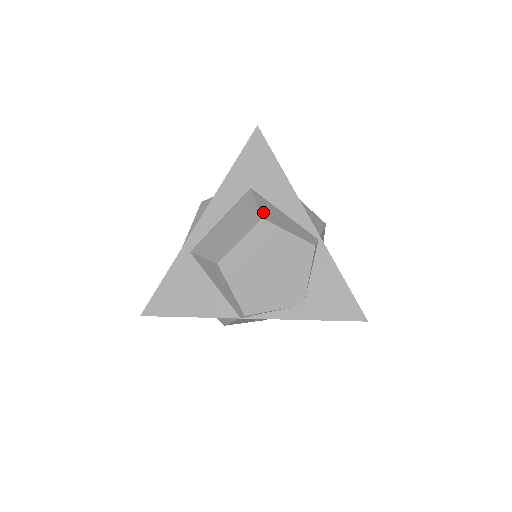
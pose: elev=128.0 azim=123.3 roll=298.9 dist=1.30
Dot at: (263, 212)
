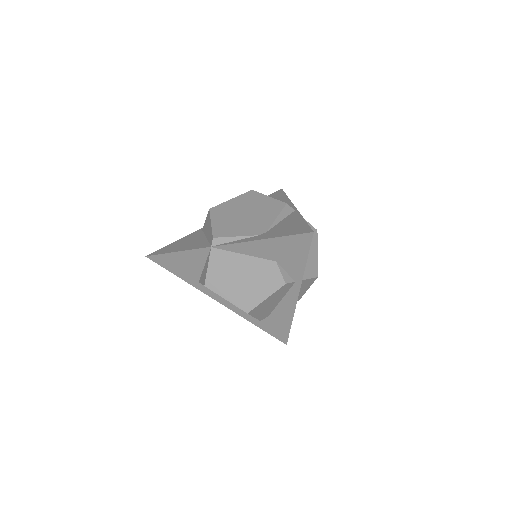
Dot at: occluded
